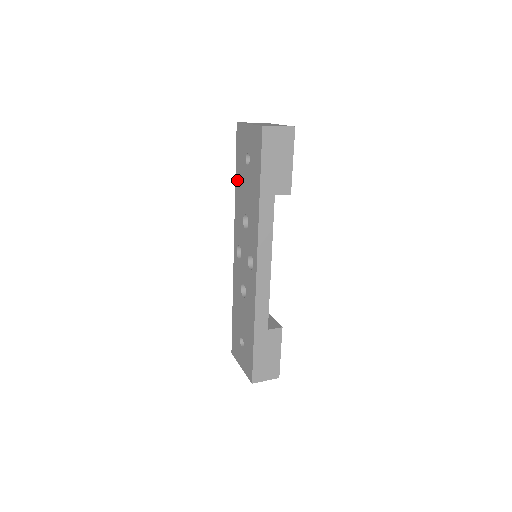
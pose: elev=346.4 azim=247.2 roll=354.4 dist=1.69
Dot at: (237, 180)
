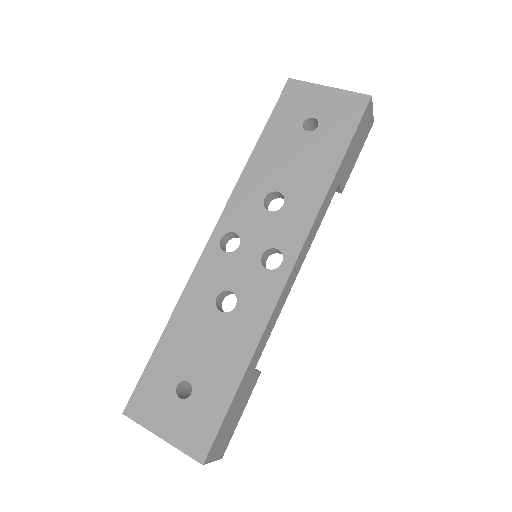
Dot at: (263, 145)
